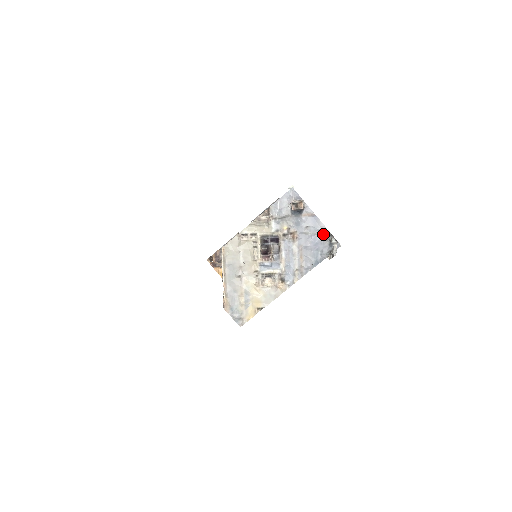
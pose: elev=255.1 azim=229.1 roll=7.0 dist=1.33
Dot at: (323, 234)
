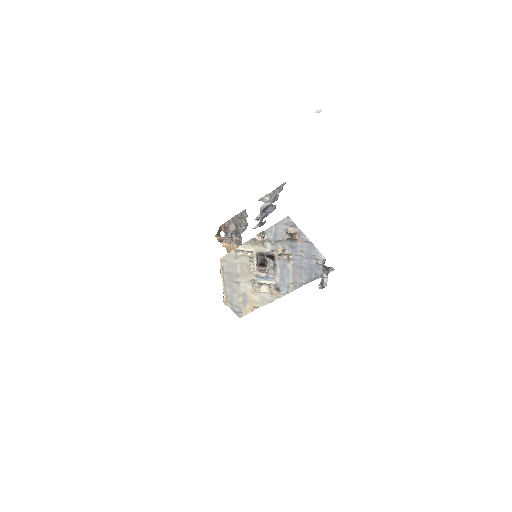
Dot at: (318, 259)
